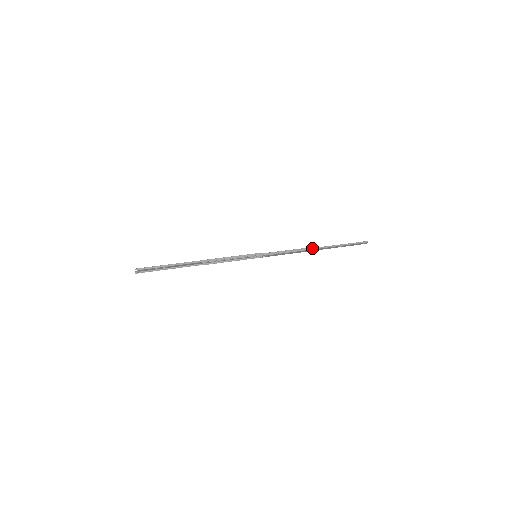
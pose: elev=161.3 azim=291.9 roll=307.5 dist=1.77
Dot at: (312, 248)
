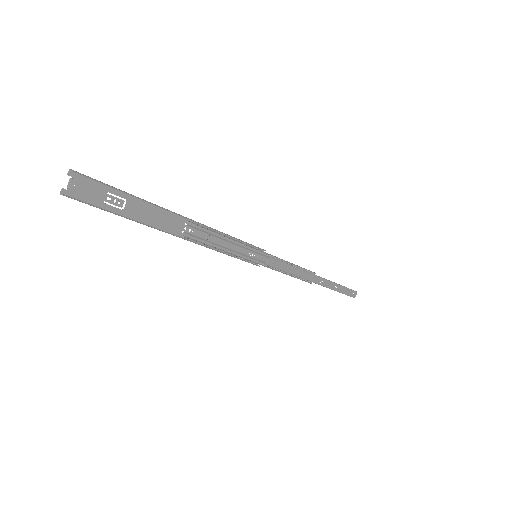
Dot at: (313, 272)
